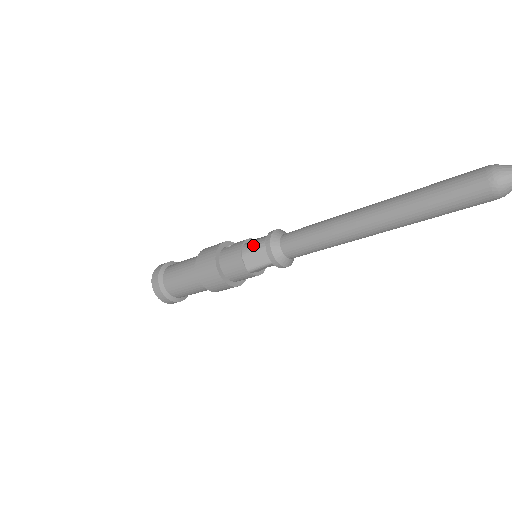
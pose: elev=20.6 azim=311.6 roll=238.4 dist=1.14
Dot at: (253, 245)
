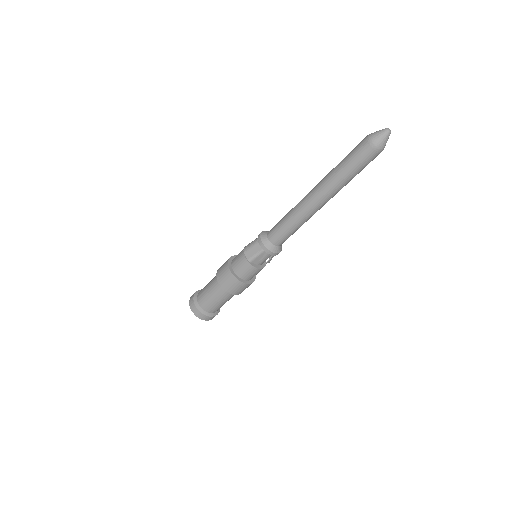
Dot at: (250, 243)
